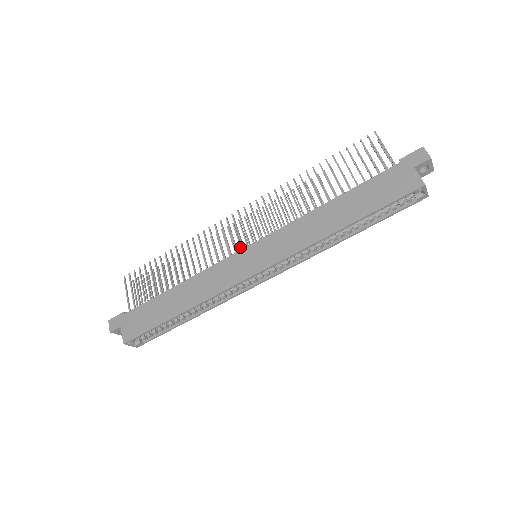
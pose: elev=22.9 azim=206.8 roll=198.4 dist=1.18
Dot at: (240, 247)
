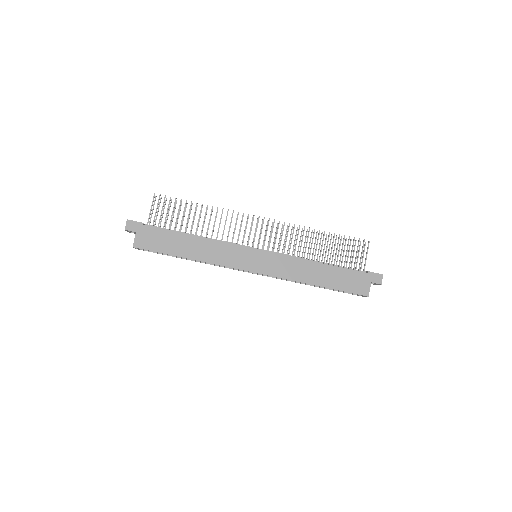
Dot at: (248, 239)
